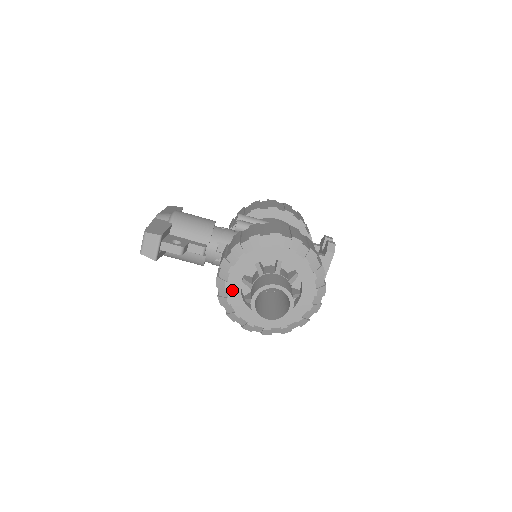
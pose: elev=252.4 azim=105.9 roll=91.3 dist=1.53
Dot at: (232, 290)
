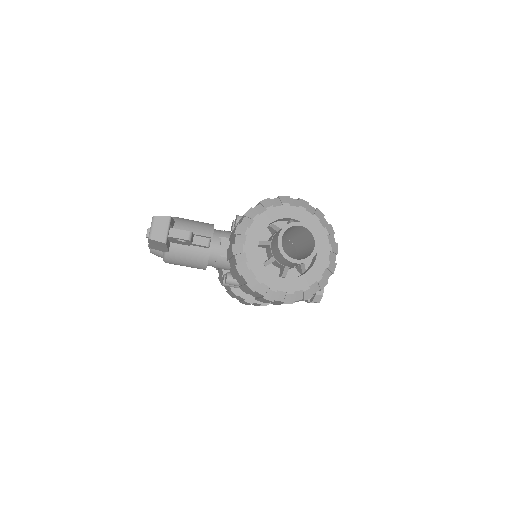
Dot at: (250, 253)
